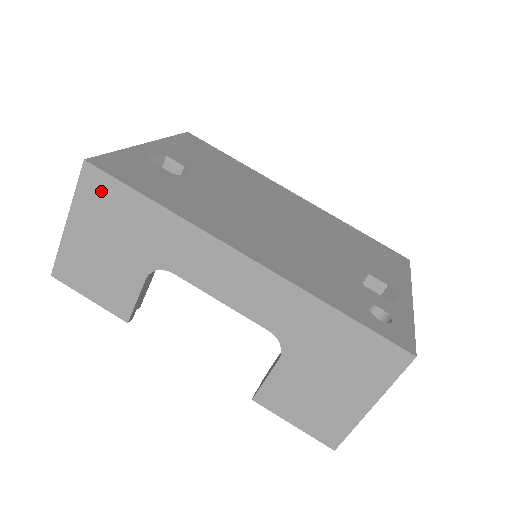
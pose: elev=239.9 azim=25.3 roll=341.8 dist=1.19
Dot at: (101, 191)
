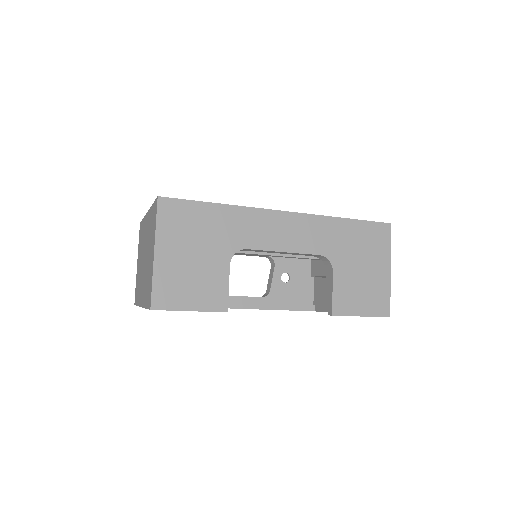
Dot at: (177, 214)
